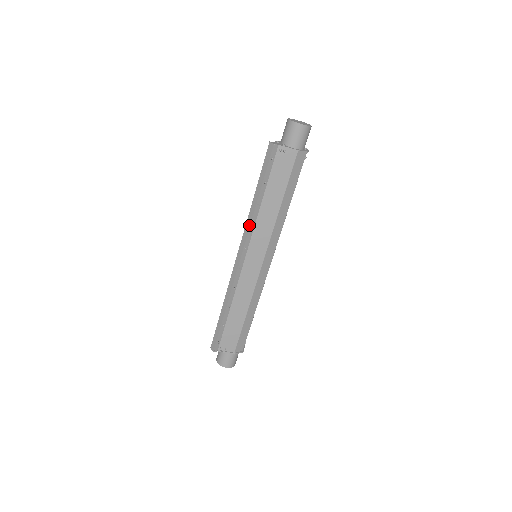
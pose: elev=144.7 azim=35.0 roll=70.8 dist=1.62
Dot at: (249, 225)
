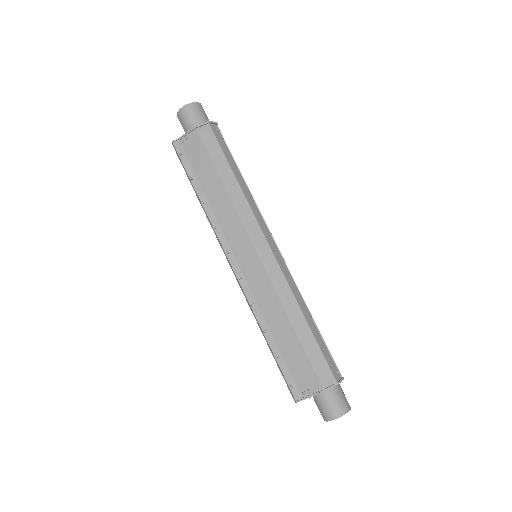
Dot at: (212, 227)
